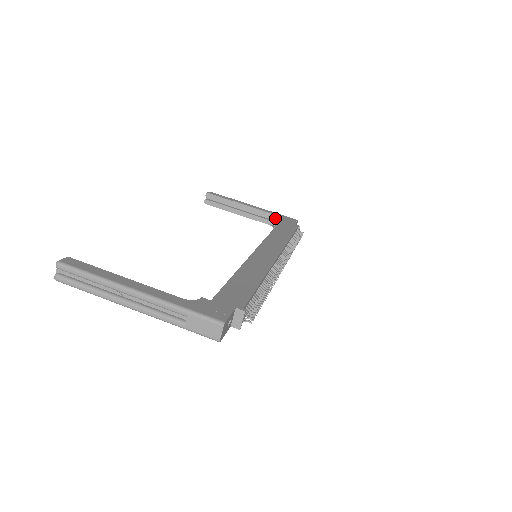
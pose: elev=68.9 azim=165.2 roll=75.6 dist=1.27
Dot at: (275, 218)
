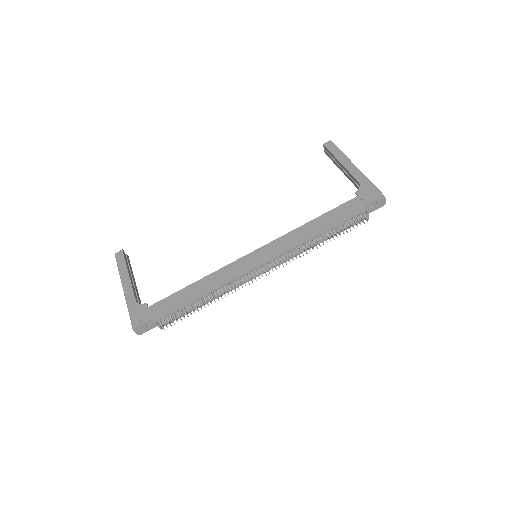
Dot at: (362, 188)
